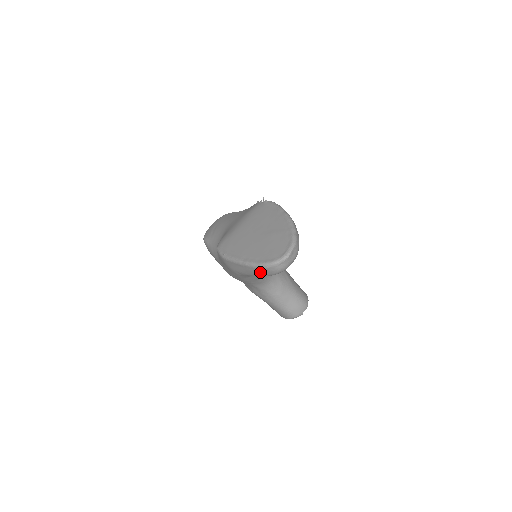
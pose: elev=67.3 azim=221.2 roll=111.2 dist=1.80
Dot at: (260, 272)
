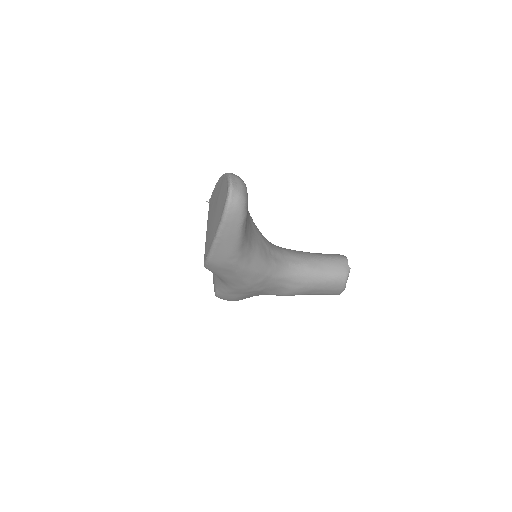
Dot at: (232, 227)
